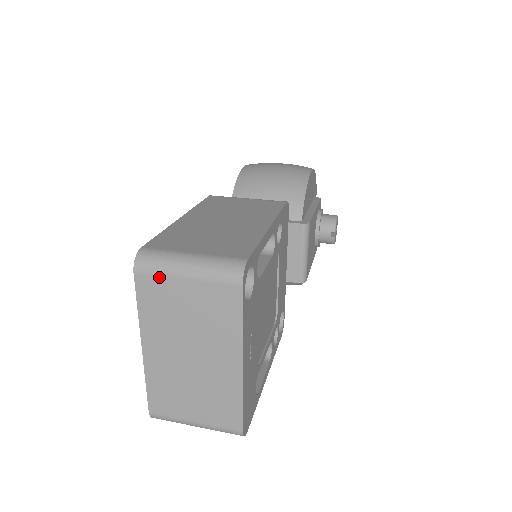
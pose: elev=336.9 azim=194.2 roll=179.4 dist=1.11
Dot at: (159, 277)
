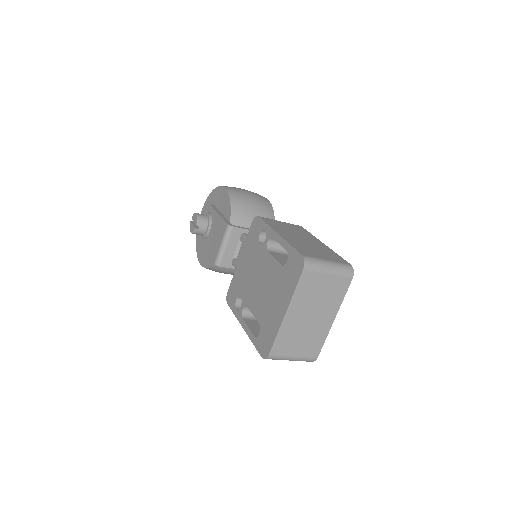
Dot at: (316, 273)
